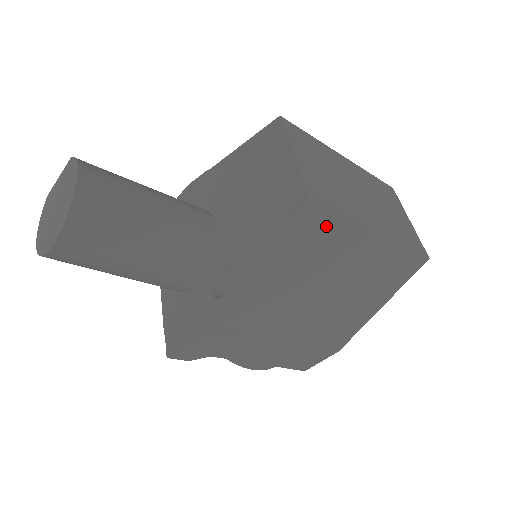
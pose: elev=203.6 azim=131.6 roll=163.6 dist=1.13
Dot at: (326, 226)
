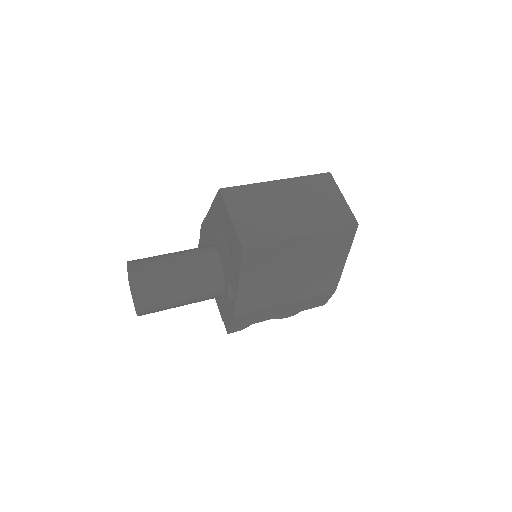
Dot at: (266, 251)
